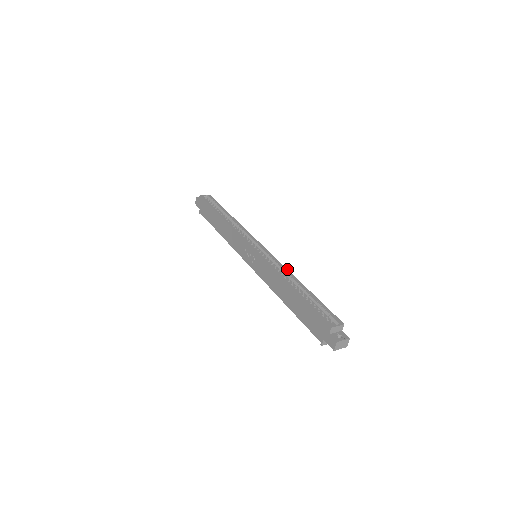
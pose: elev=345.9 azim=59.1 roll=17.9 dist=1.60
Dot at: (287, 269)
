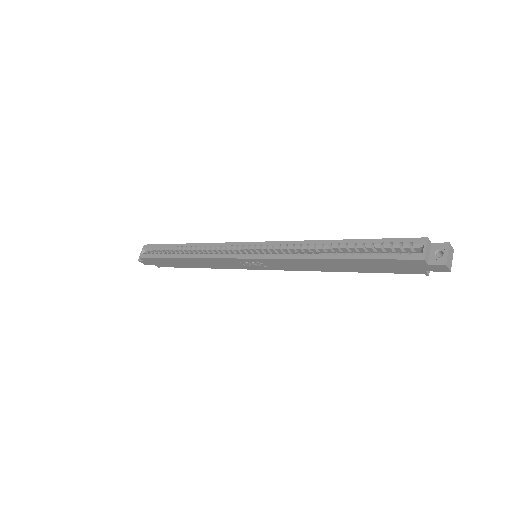
Dot at: (300, 241)
